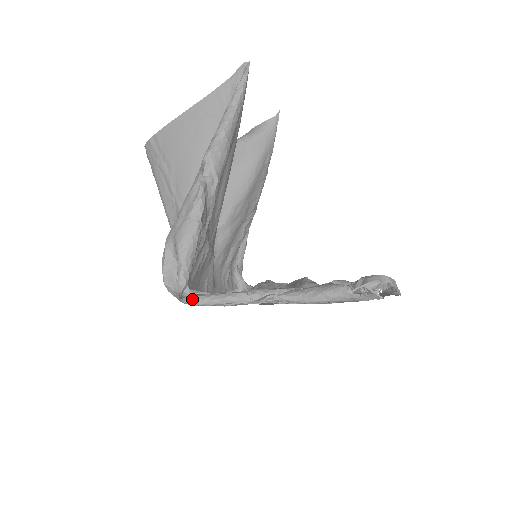
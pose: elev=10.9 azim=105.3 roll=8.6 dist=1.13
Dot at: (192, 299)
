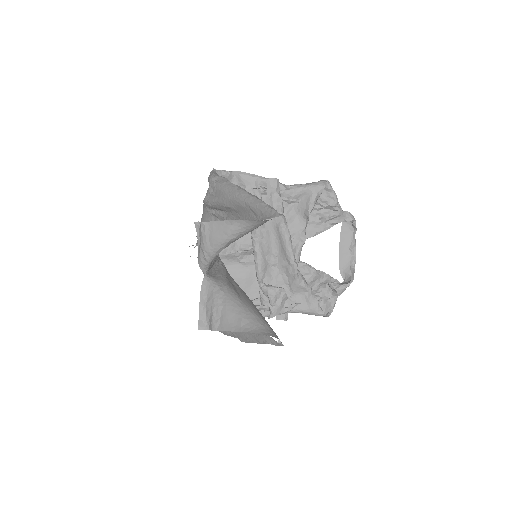
Dot at: occluded
